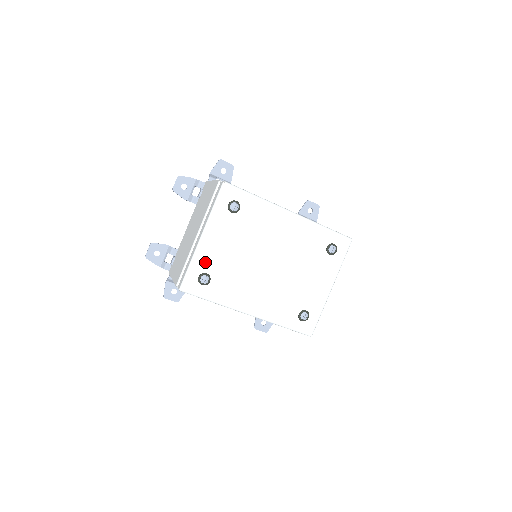
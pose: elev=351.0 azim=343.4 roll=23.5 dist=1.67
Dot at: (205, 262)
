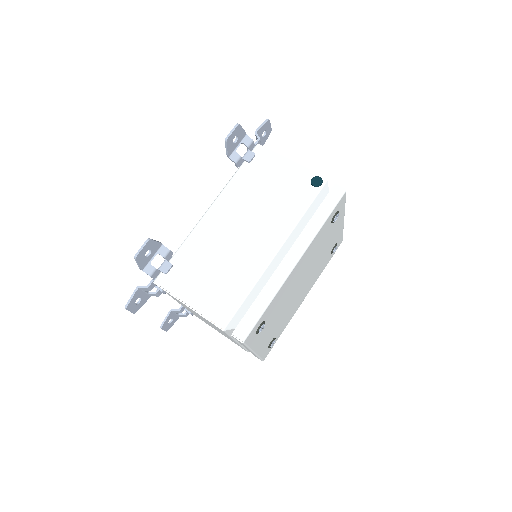
Dot at: (266, 345)
